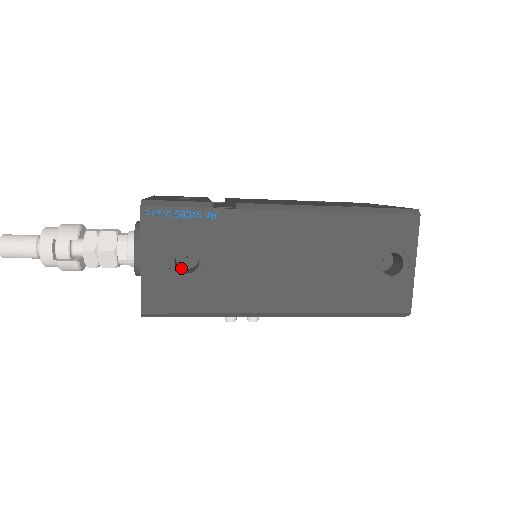
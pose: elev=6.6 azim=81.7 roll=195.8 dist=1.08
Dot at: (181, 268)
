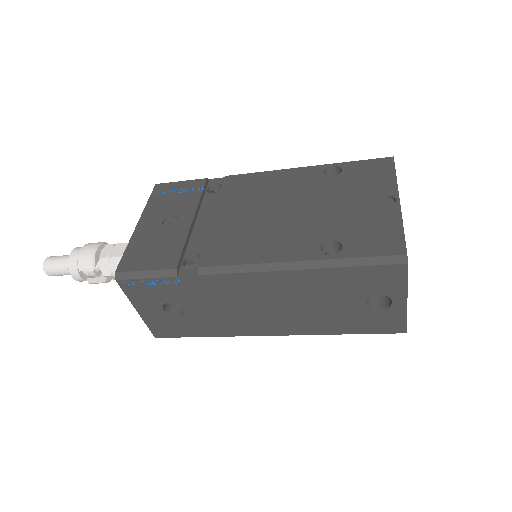
Dot at: occluded
